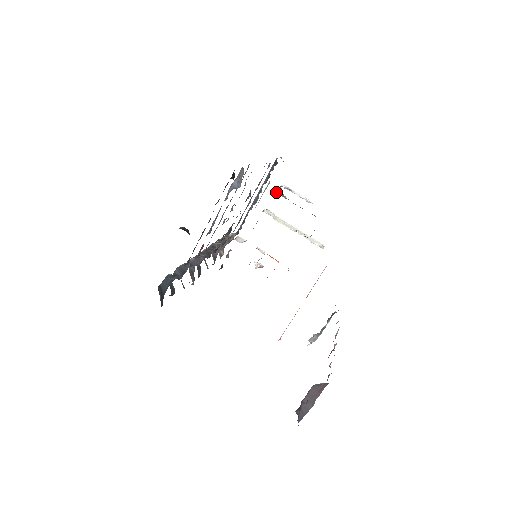
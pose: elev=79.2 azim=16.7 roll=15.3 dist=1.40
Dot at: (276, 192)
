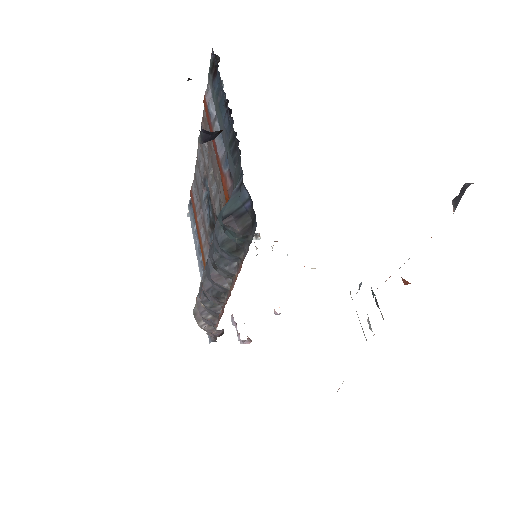
Dot at: occluded
